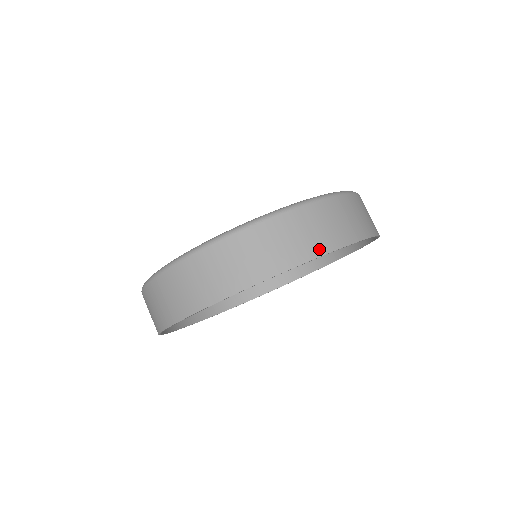
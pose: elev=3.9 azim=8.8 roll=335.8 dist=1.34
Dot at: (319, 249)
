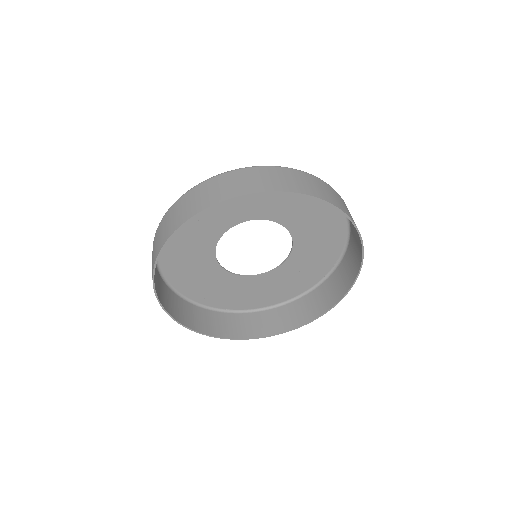
Dot at: occluded
